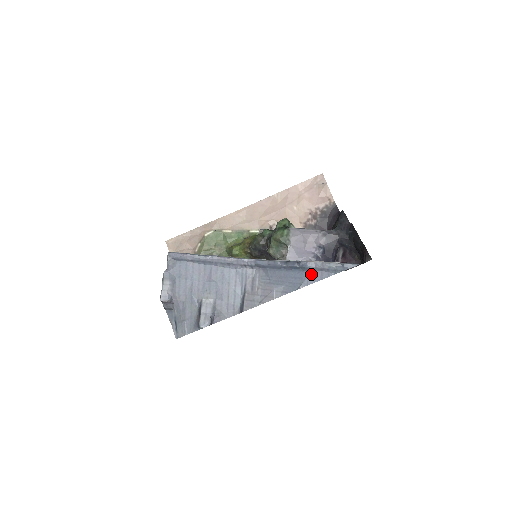
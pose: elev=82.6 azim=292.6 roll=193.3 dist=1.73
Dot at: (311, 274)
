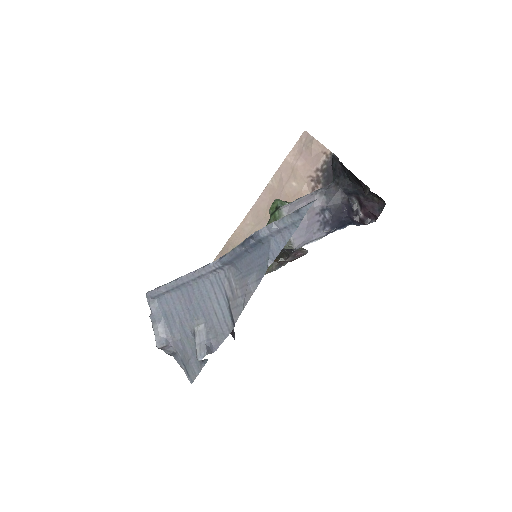
Dot at: (271, 243)
